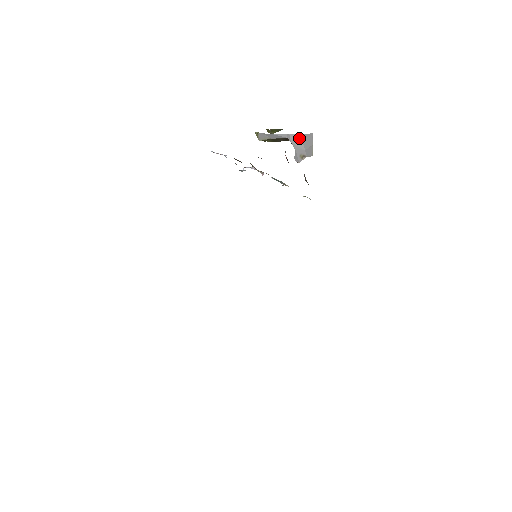
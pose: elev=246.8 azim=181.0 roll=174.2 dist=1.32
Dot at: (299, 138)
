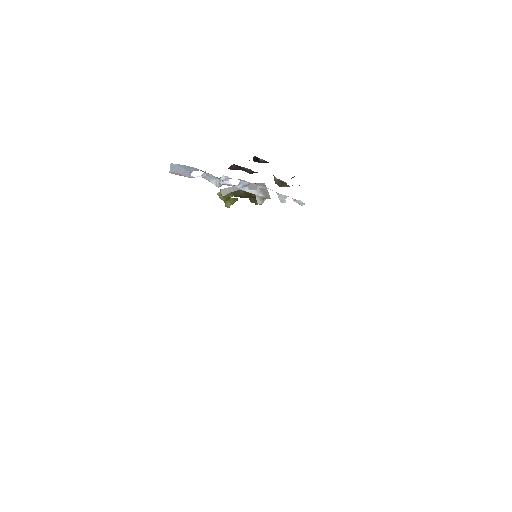
Dot at: (255, 186)
